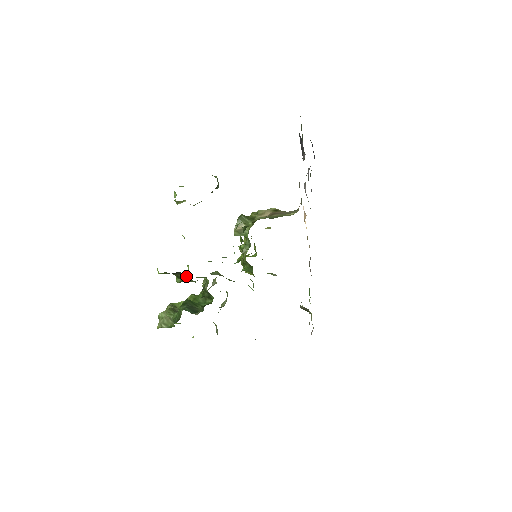
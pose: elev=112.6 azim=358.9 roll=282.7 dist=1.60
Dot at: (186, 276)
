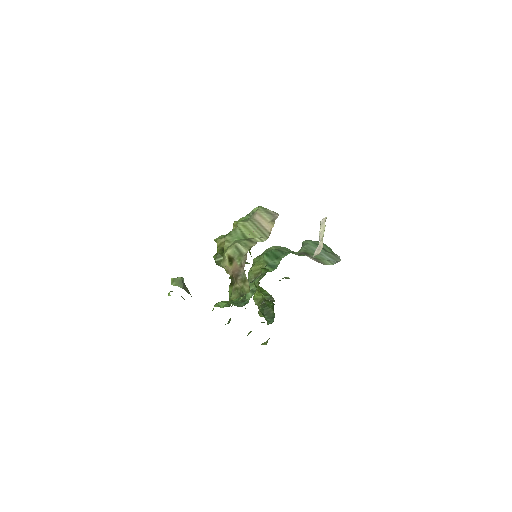
Dot at: occluded
